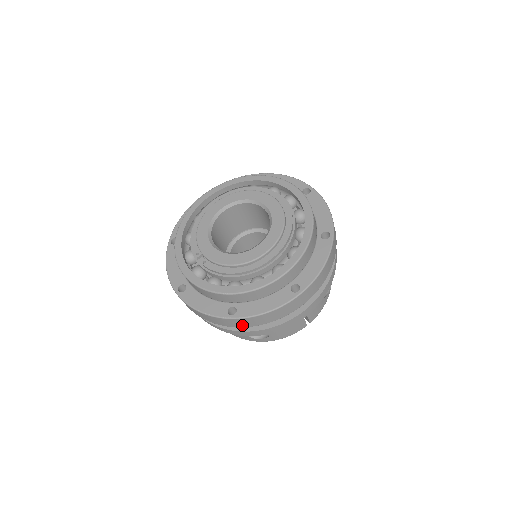
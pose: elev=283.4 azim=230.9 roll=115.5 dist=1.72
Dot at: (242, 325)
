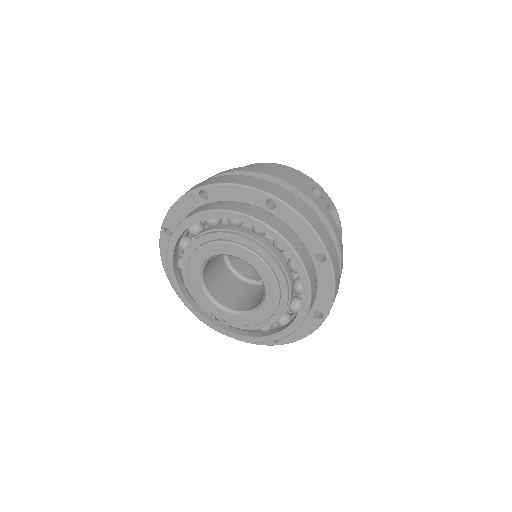
Dot at: occluded
